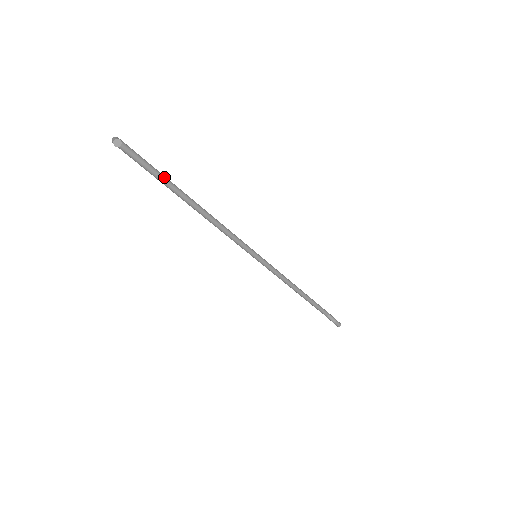
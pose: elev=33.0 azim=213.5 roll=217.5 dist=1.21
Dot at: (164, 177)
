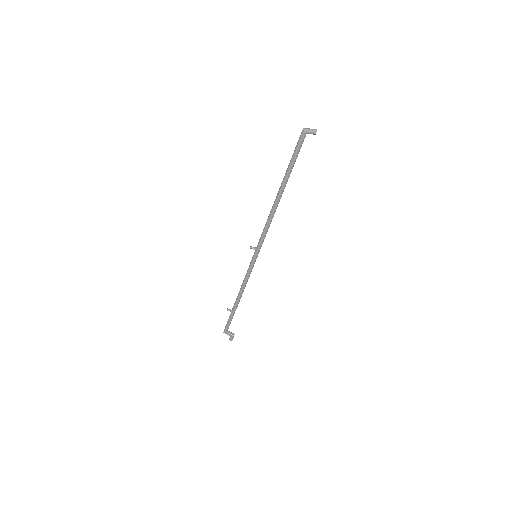
Dot at: (291, 168)
